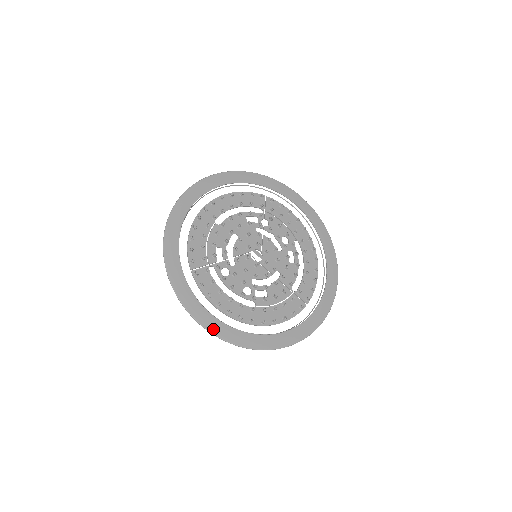
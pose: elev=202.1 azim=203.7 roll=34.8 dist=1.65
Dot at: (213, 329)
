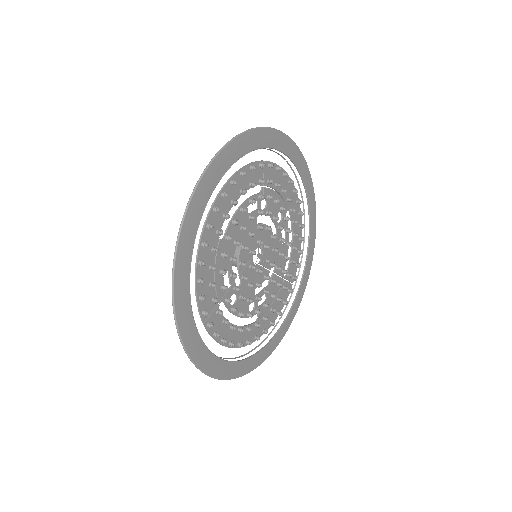
Dot at: (231, 375)
